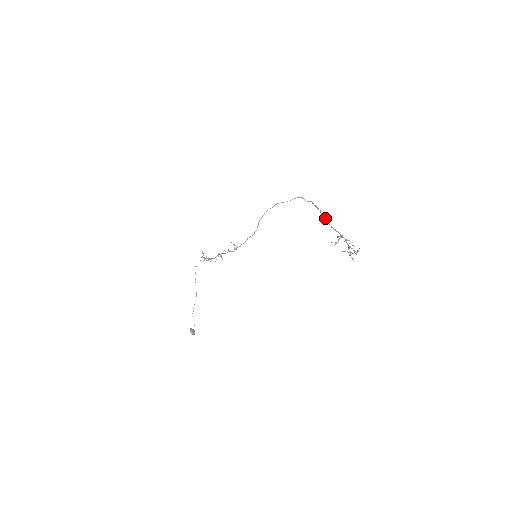
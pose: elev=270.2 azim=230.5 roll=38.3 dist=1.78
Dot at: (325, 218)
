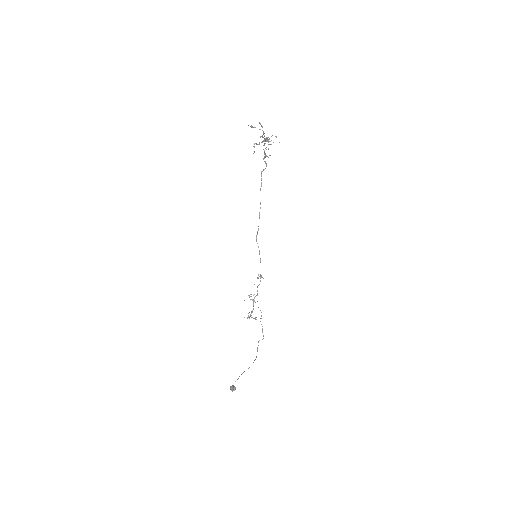
Dot at: occluded
